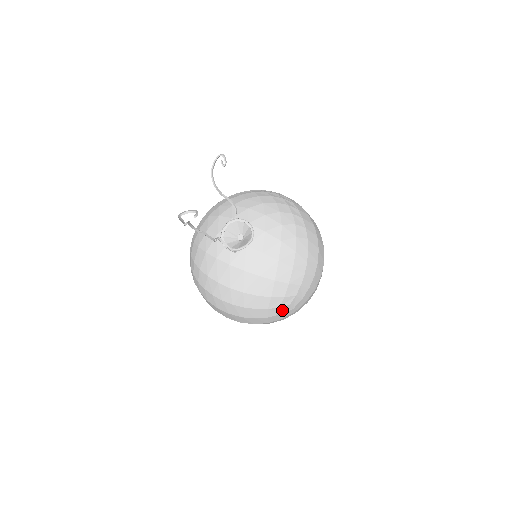
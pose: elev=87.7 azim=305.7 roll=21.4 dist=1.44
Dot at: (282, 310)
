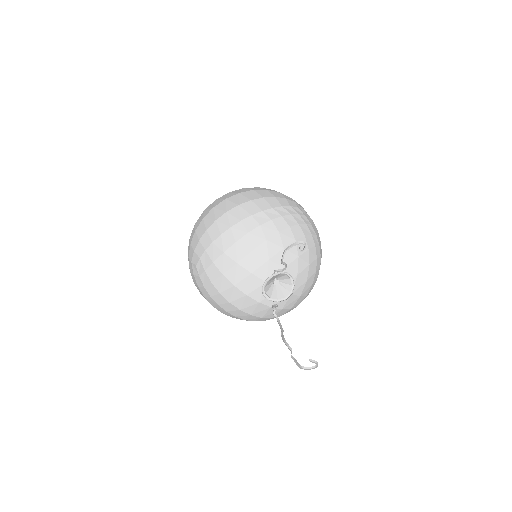
Dot at: occluded
